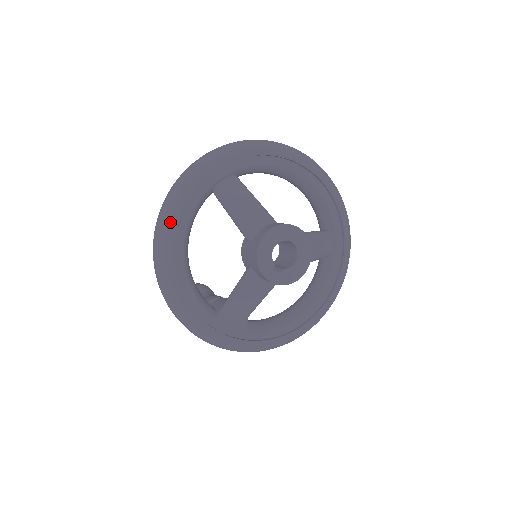
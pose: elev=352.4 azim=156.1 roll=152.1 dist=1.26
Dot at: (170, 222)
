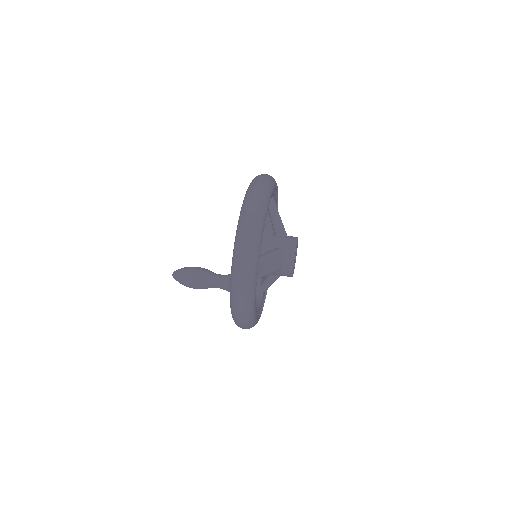
Dot at: (253, 318)
